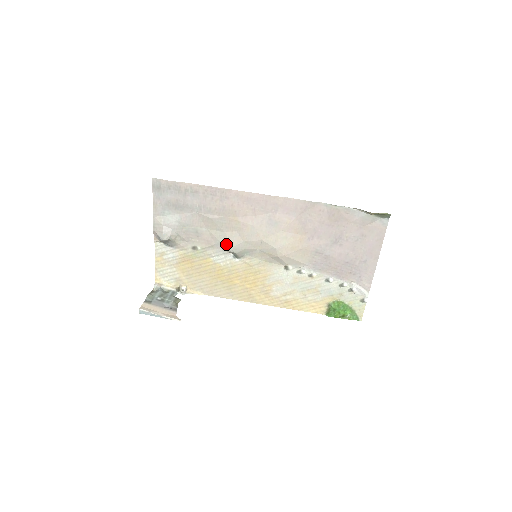
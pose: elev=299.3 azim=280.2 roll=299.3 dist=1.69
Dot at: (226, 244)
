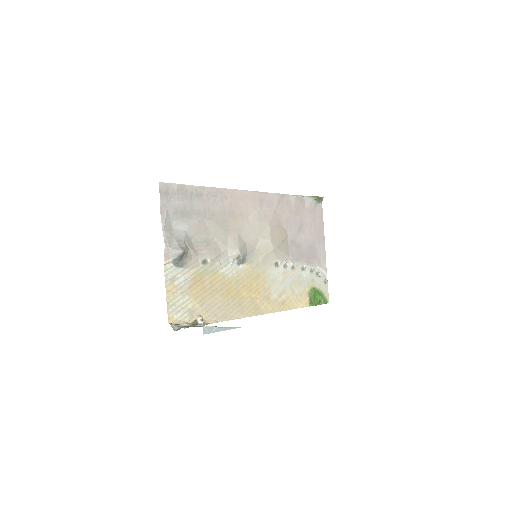
Dot at: (233, 247)
